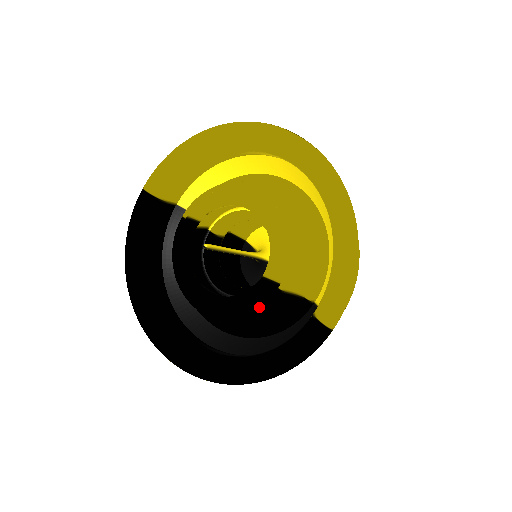
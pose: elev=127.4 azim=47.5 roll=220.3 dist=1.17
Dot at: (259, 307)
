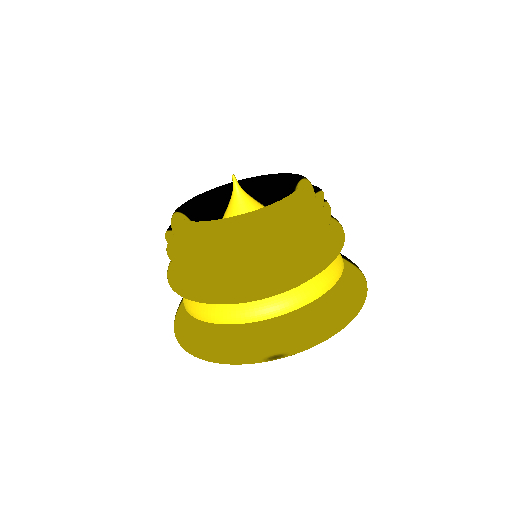
Dot at: occluded
